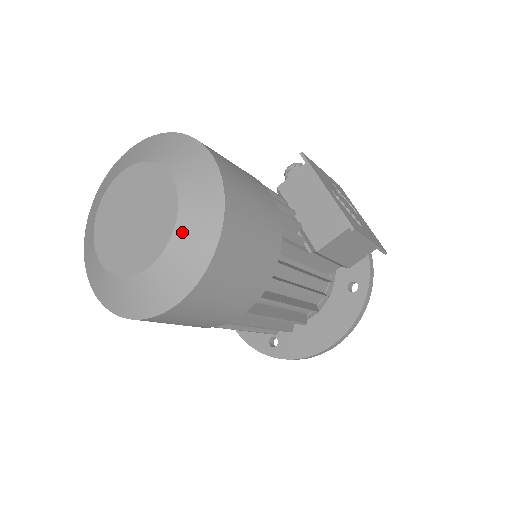
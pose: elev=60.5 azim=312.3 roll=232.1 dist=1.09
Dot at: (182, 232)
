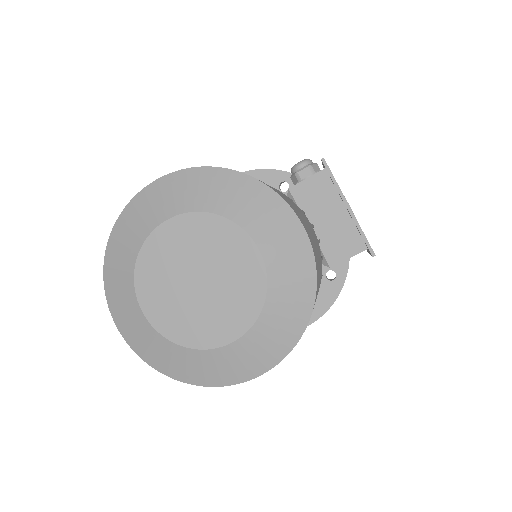
Dot at: (271, 312)
